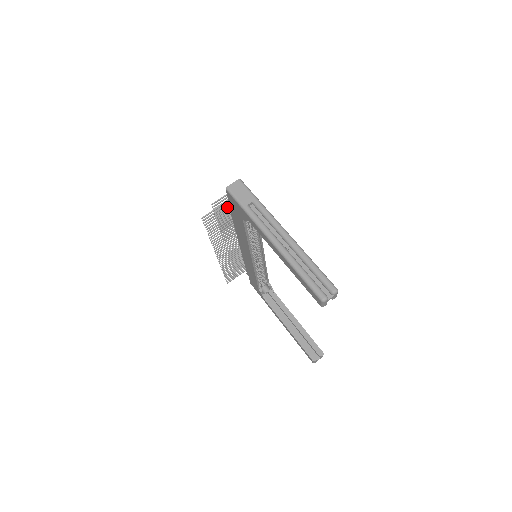
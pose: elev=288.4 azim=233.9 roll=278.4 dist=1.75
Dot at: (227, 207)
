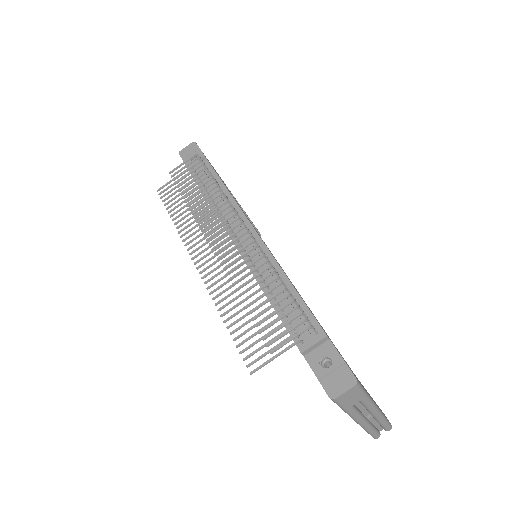
Dot at: occluded
